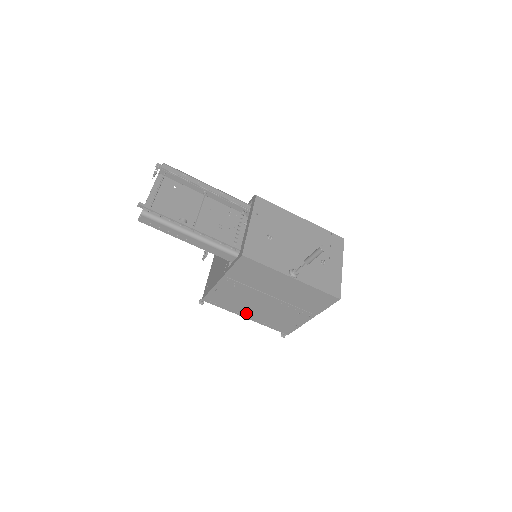
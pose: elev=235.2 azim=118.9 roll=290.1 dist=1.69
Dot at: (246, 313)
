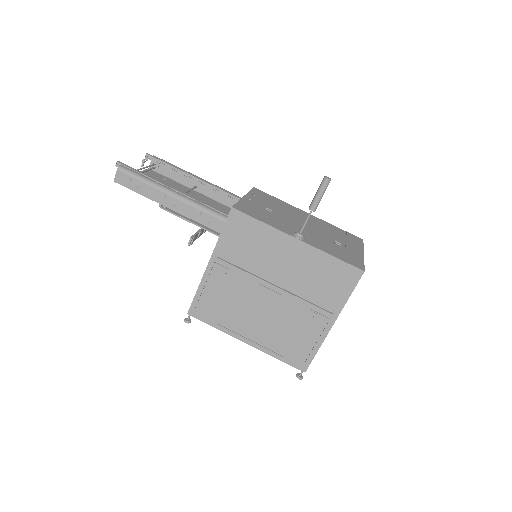
Dot at: (245, 331)
